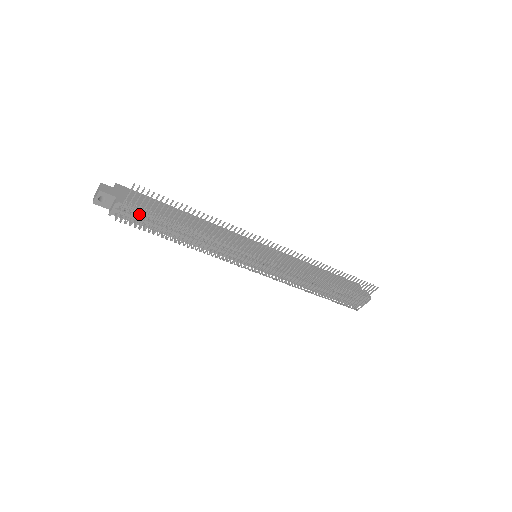
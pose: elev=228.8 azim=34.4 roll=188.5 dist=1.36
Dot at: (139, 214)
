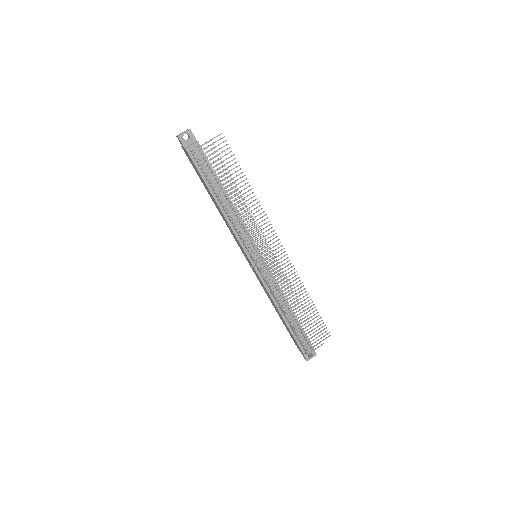
Dot at: (206, 161)
